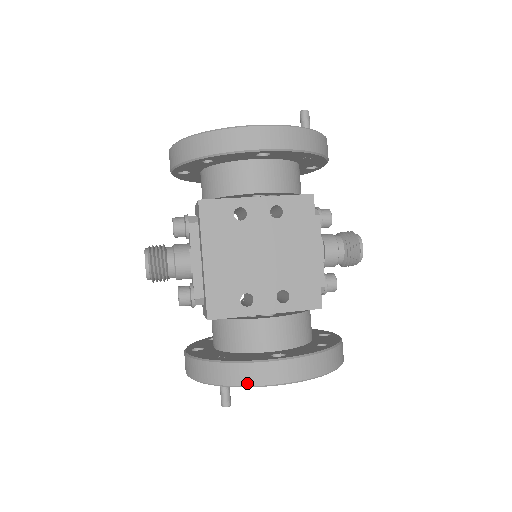
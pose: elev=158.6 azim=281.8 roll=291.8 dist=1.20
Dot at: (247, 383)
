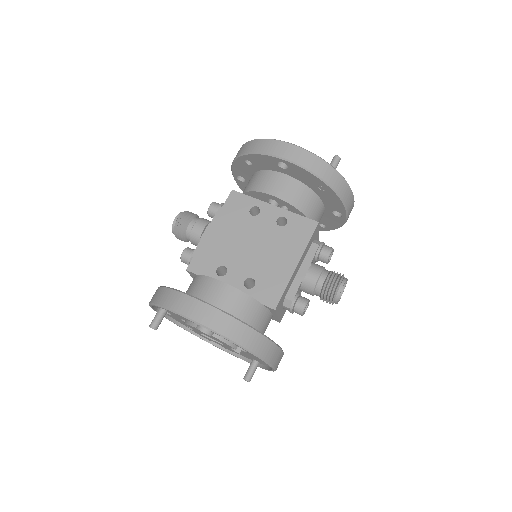
Dot at: (170, 306)
